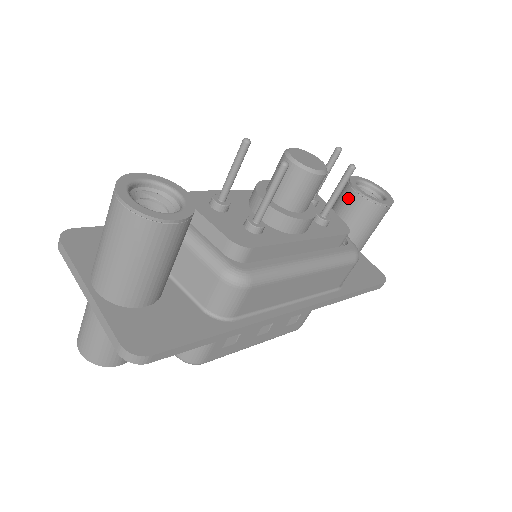
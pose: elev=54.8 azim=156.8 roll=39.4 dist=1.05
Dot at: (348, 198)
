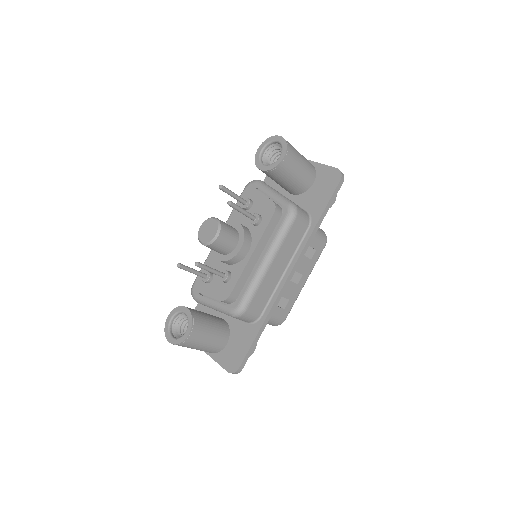
Dot at: occluded
